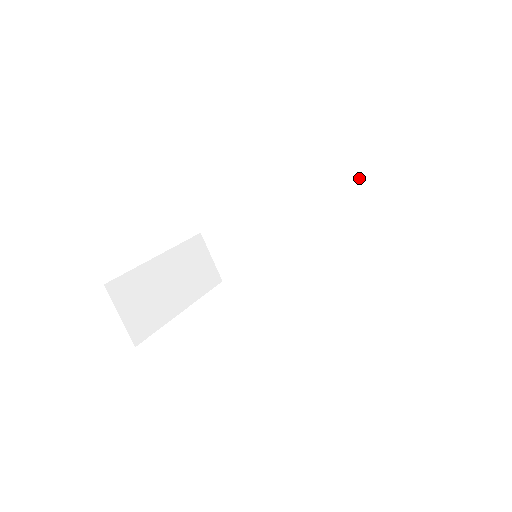
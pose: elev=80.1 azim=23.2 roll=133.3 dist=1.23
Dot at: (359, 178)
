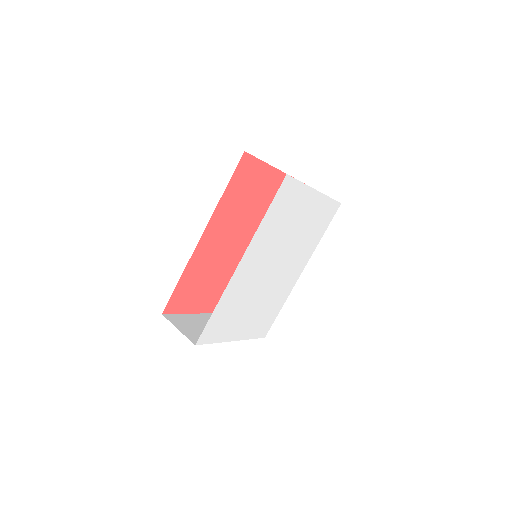
Dot at: occluded
